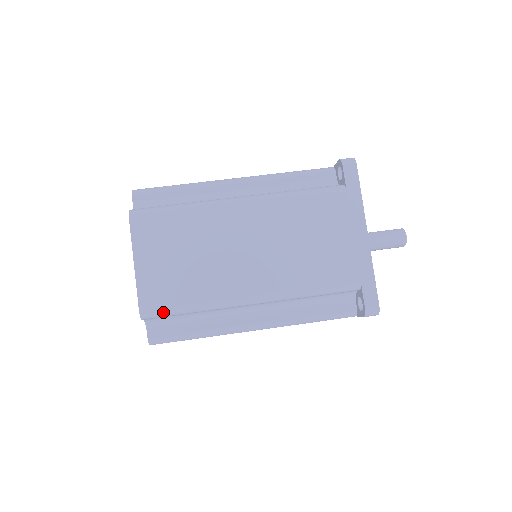
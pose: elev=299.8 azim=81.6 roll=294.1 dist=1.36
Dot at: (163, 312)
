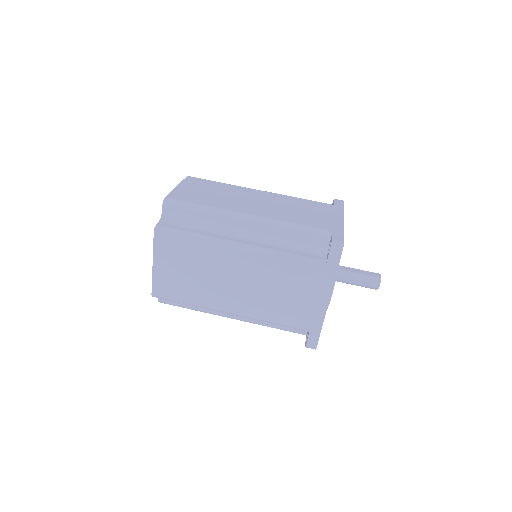
Dot at: (167, 299)
